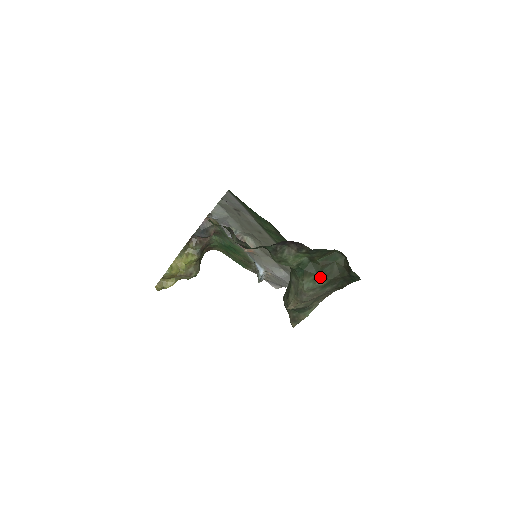
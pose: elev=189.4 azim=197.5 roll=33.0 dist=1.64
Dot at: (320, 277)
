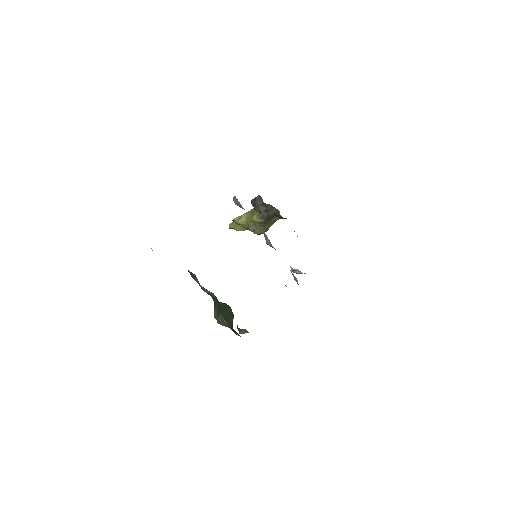
Dot at: (221, 316)
